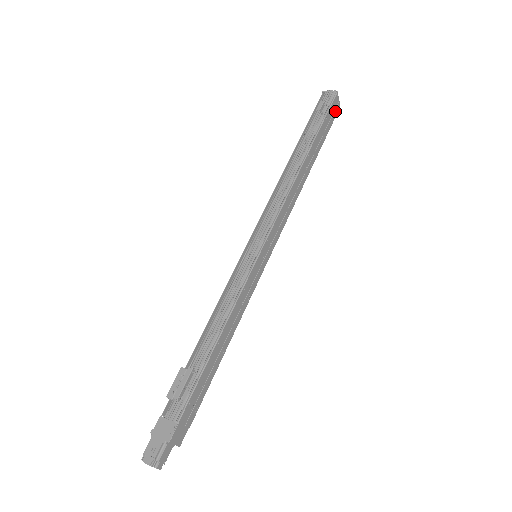
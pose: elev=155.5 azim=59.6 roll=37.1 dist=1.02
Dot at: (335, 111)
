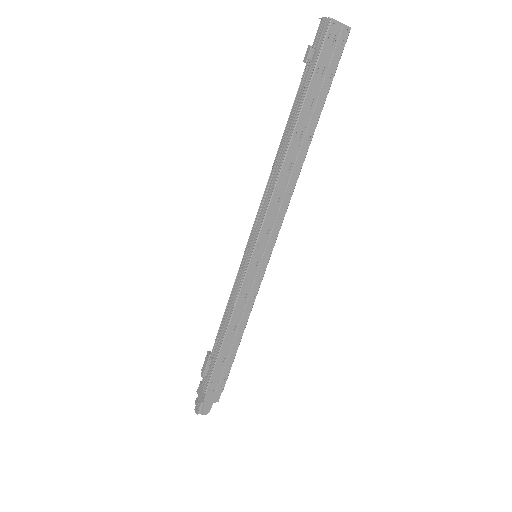
Dot at: (339, 44)
